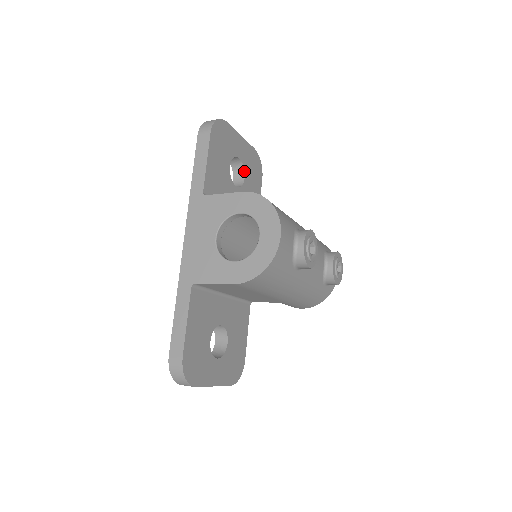
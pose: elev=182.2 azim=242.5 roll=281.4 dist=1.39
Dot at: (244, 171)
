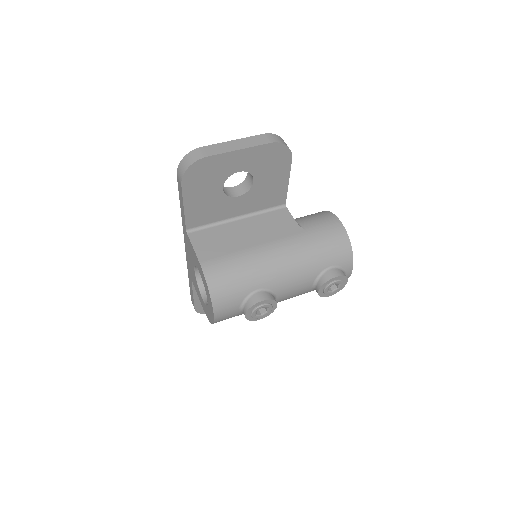
Dot at: (252, 175)
